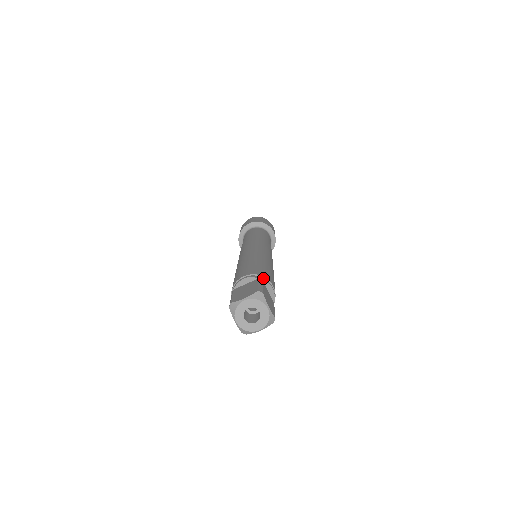
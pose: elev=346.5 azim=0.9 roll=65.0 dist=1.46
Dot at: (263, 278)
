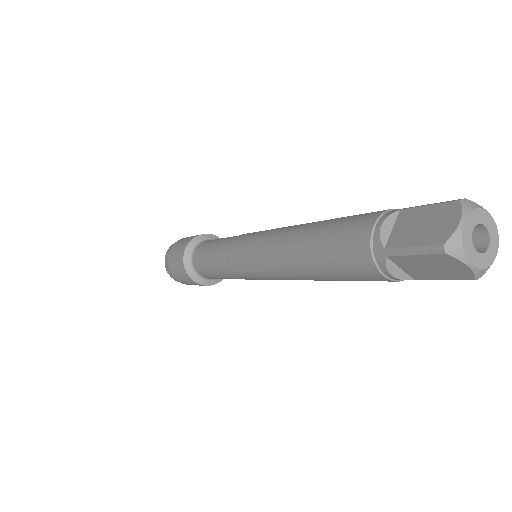
Dot at: (397, 209)
